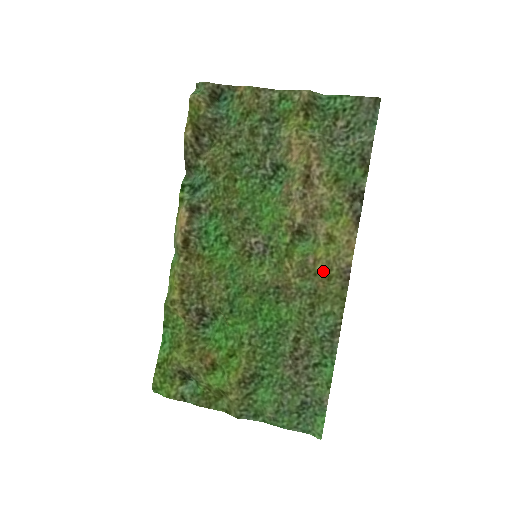
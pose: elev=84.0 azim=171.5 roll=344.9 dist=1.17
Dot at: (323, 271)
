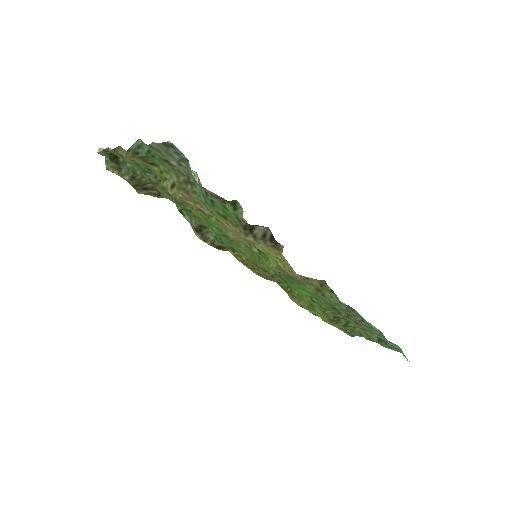
Dot at: (295, 275)
